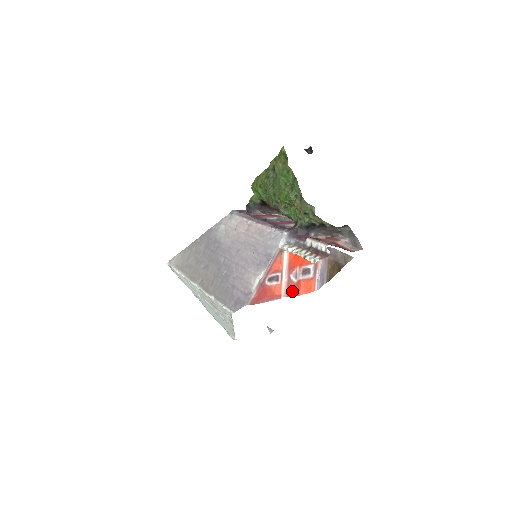
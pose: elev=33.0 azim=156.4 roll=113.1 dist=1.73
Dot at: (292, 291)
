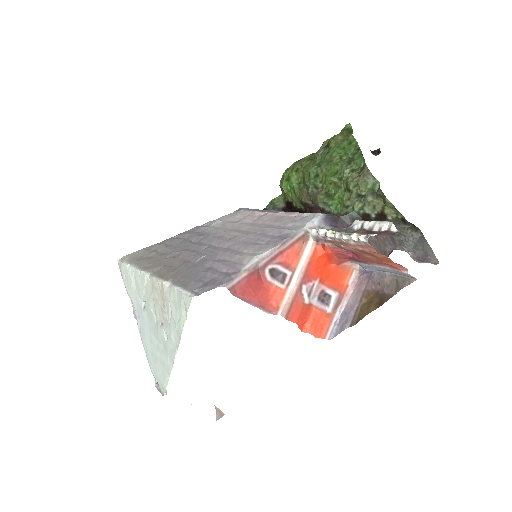
Dot at: (296, 314)
